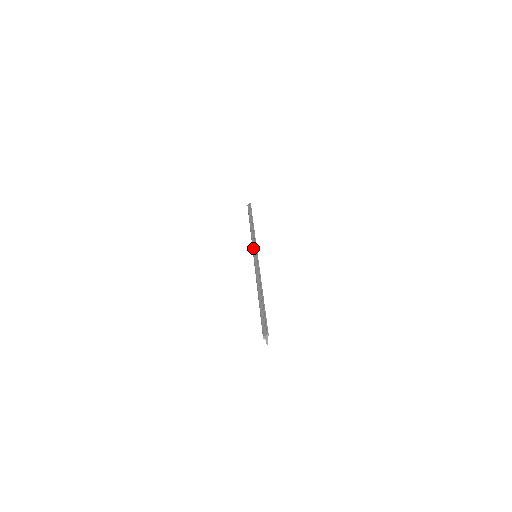
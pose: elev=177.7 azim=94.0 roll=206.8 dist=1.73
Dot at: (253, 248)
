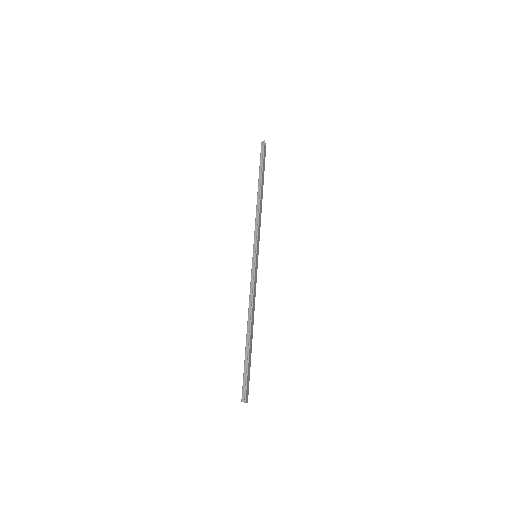
Dot at: (253, 244)
